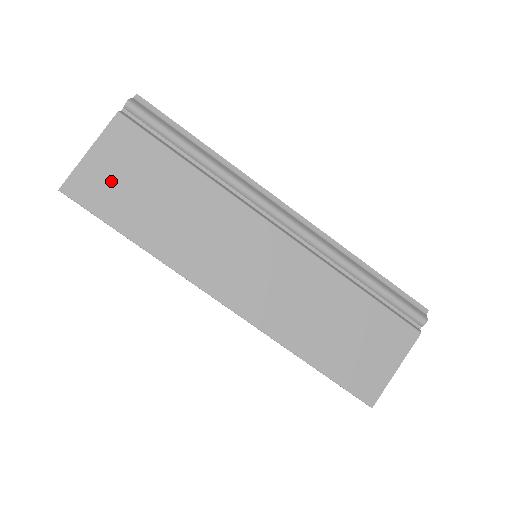
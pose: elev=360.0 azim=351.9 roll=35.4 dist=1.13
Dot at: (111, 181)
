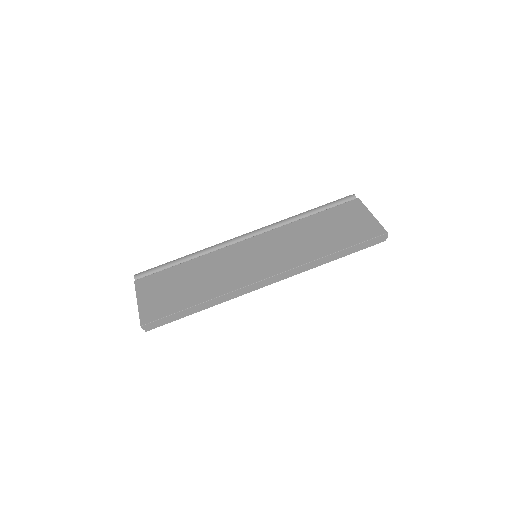
Dot at: (160, 300)
